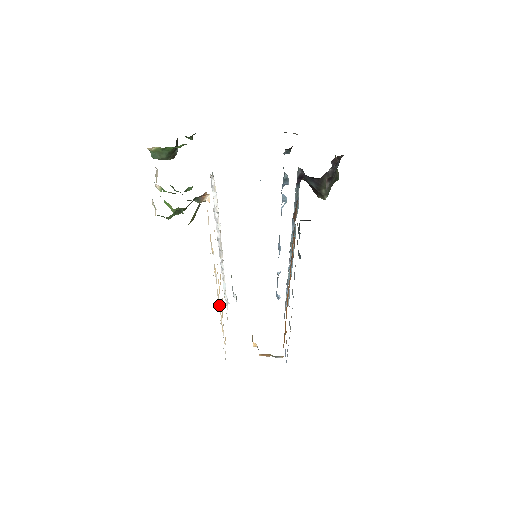
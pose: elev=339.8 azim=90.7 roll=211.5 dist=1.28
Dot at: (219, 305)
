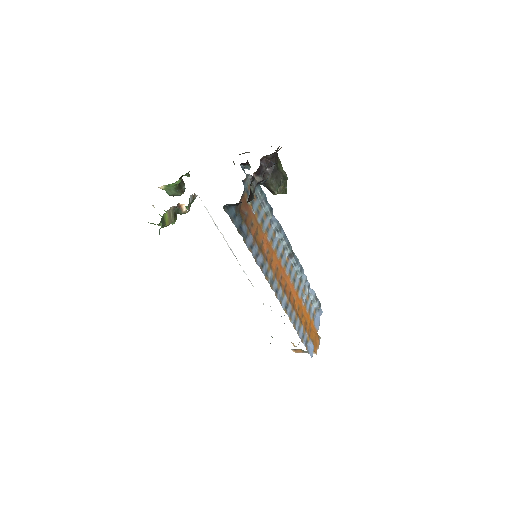
Dot at: occluded
